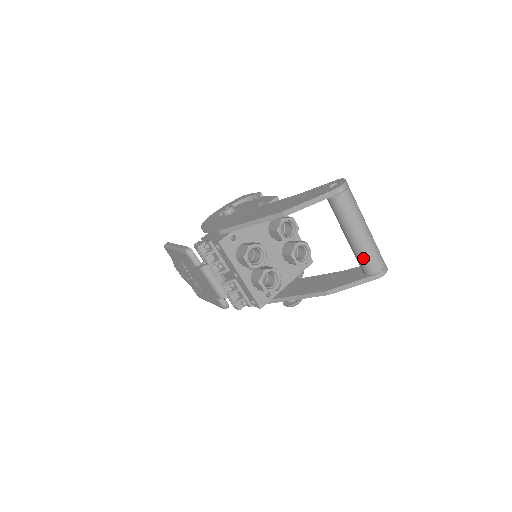
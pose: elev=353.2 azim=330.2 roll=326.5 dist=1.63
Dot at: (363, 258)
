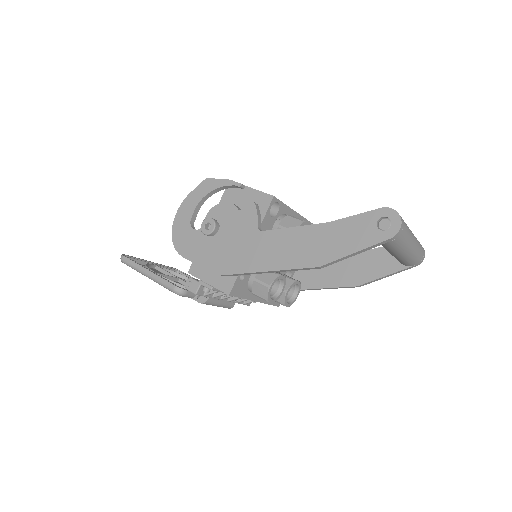
Dot at: (406, 262)
